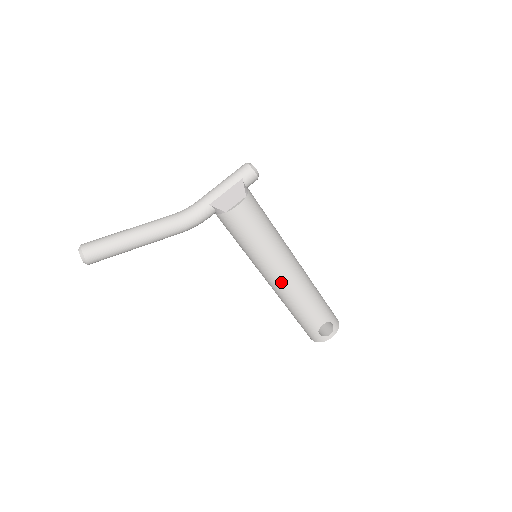
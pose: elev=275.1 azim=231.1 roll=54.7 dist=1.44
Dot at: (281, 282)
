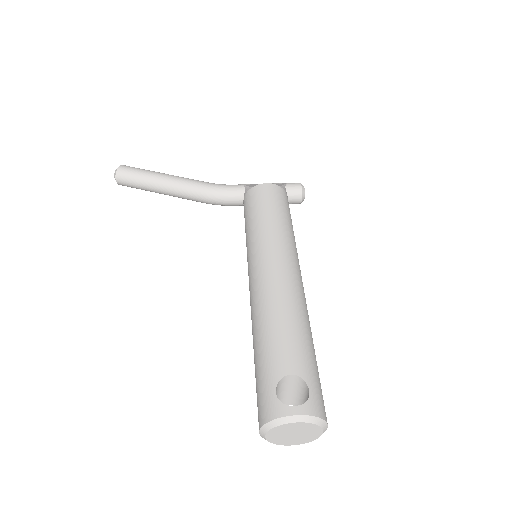
Dot at: (264, 273)
